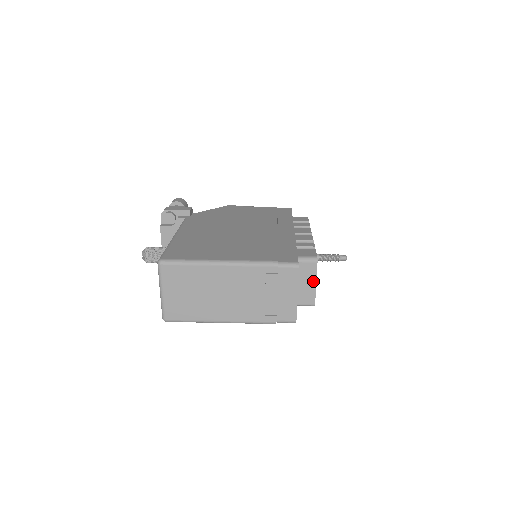
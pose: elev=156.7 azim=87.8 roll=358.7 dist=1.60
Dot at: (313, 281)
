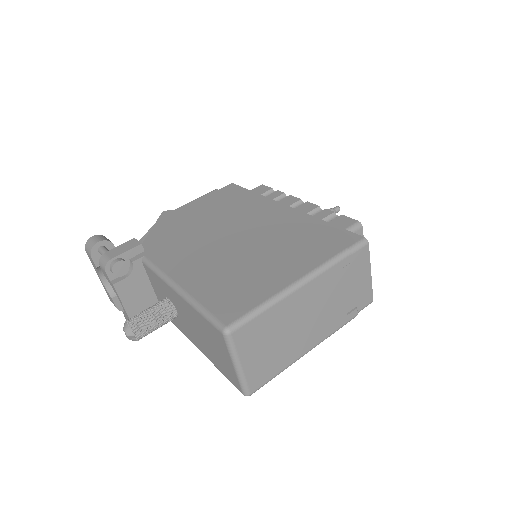
Dot at: occluded
